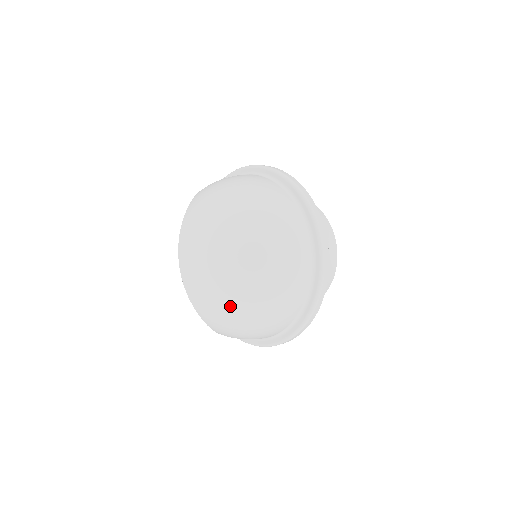
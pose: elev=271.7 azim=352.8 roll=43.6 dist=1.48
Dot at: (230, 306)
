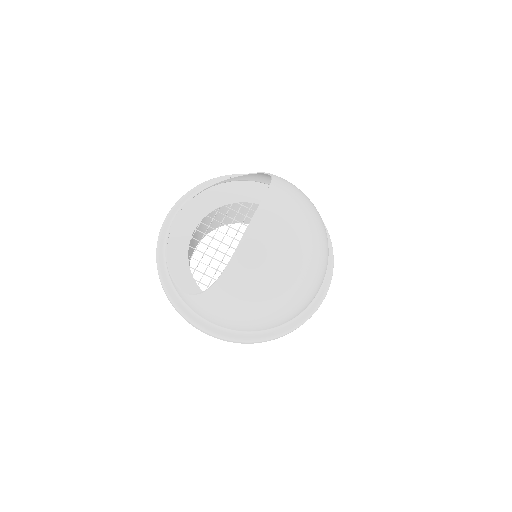
Dot at: (270, 285)
